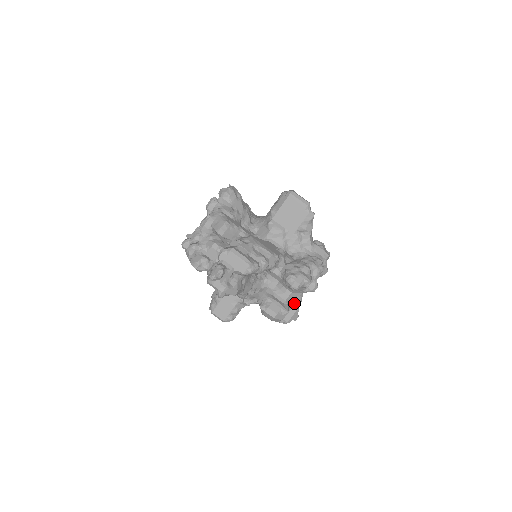
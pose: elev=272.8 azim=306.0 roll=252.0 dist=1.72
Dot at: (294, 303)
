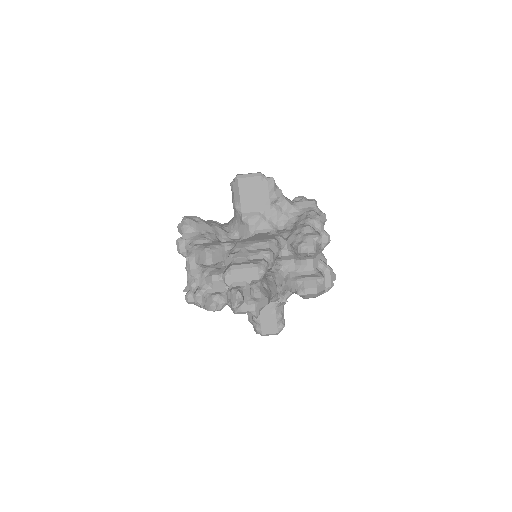
Dot at: (322, 266)
